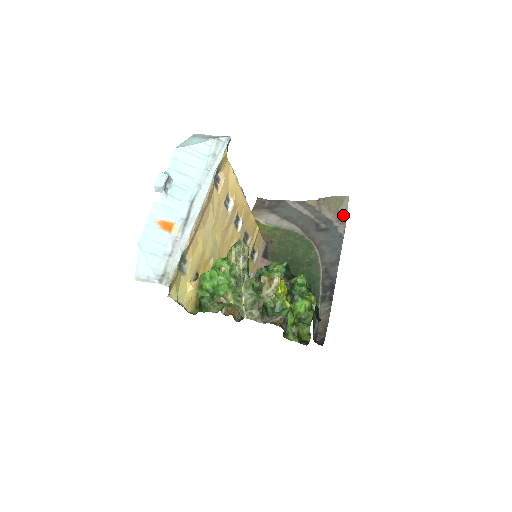
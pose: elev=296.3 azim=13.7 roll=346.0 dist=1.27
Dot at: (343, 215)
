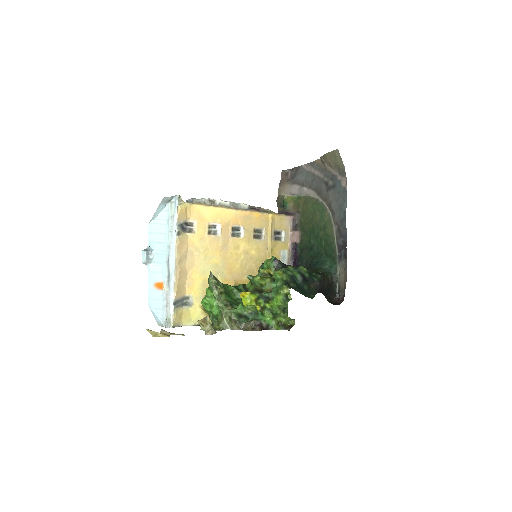
Dot at: (341, 168)
